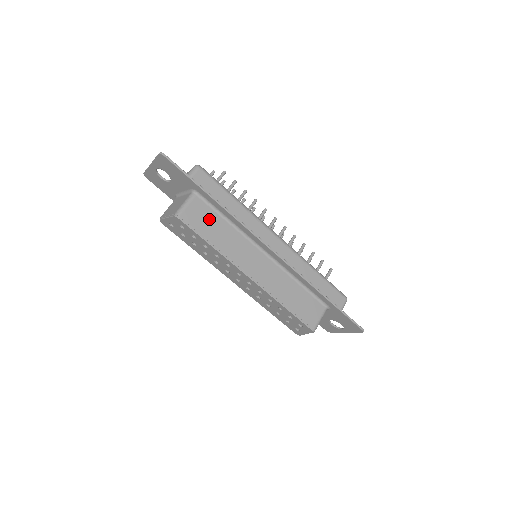
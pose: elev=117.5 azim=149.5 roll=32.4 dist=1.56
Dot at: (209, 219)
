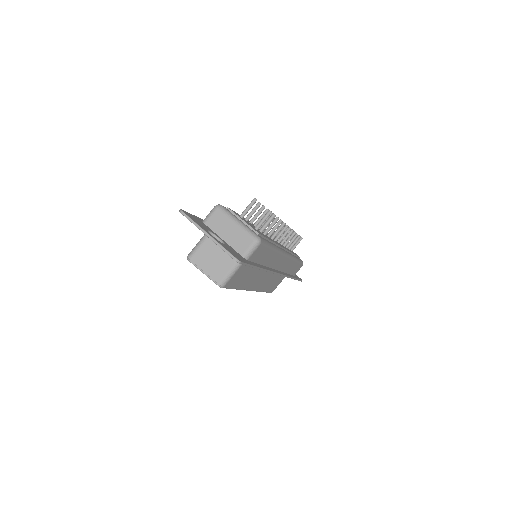
Dot at: (245, 273)
